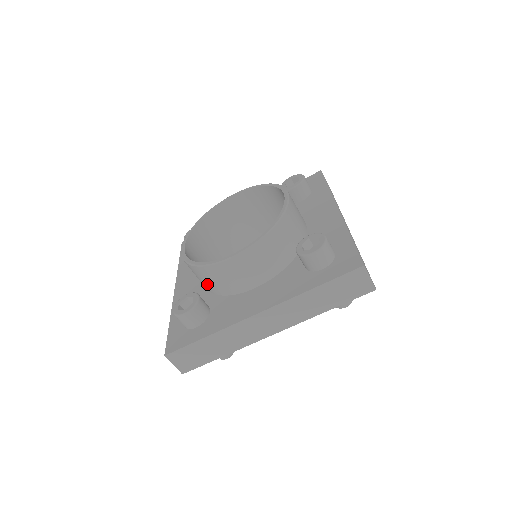
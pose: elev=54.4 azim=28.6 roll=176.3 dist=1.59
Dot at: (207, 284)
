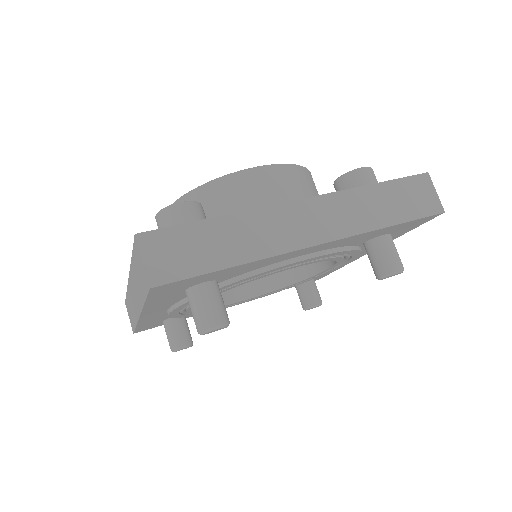
Dot at: occluded
